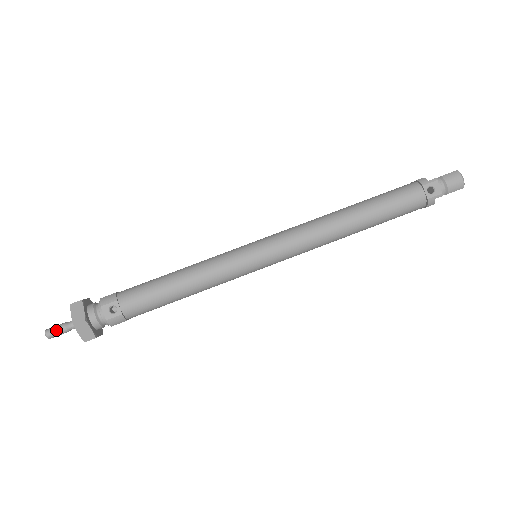
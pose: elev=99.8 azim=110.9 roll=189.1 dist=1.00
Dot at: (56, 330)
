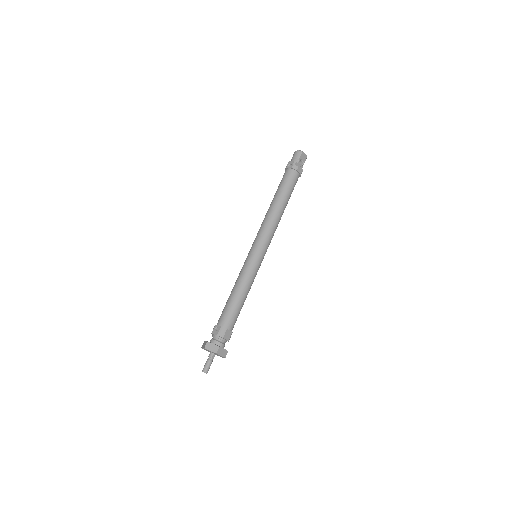
Dot at: (205, 365)
